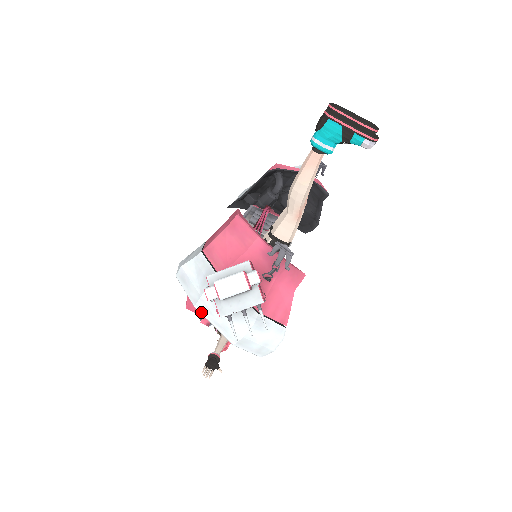
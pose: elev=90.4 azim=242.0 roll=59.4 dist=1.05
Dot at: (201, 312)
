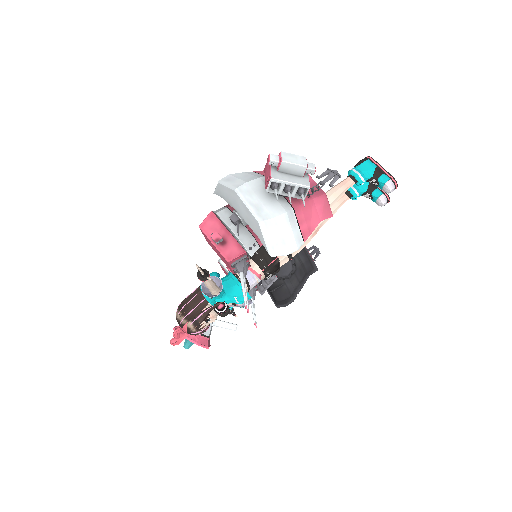
Dot at: (240, 193)
